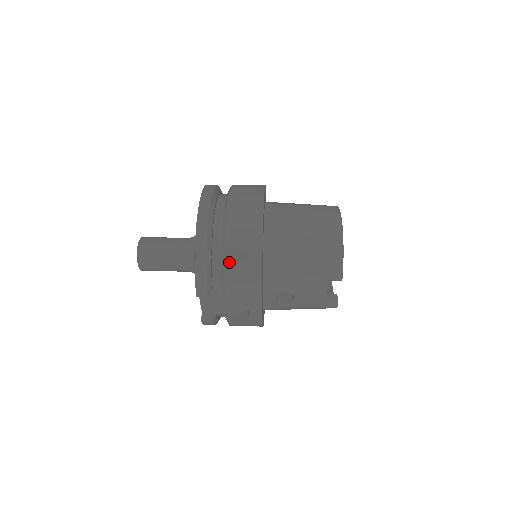
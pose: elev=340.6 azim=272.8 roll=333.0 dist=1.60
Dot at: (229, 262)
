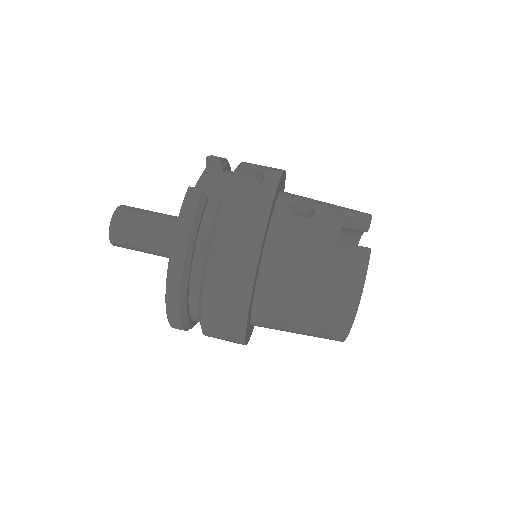
Dot at: occluded
